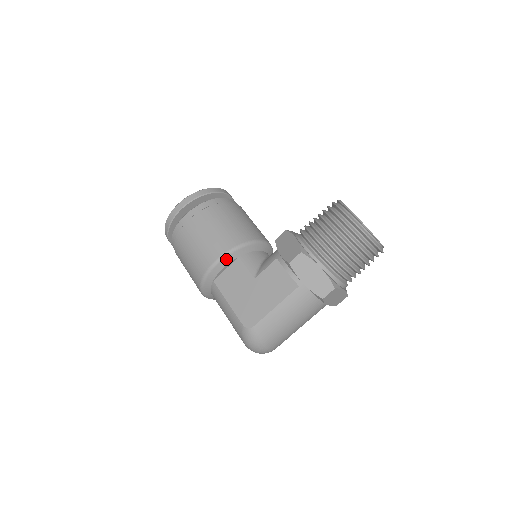
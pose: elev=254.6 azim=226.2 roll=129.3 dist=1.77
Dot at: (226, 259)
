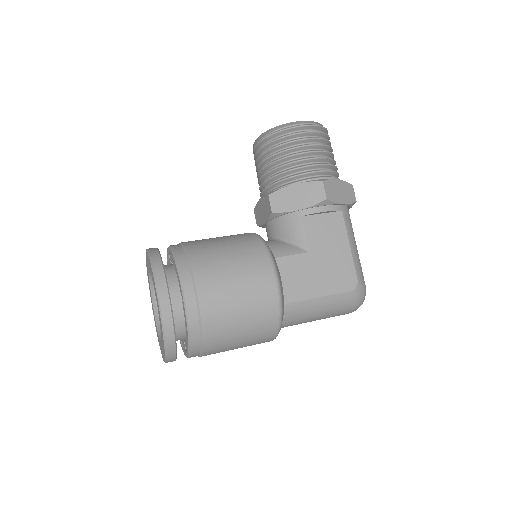
Dot at: (277, 269)
